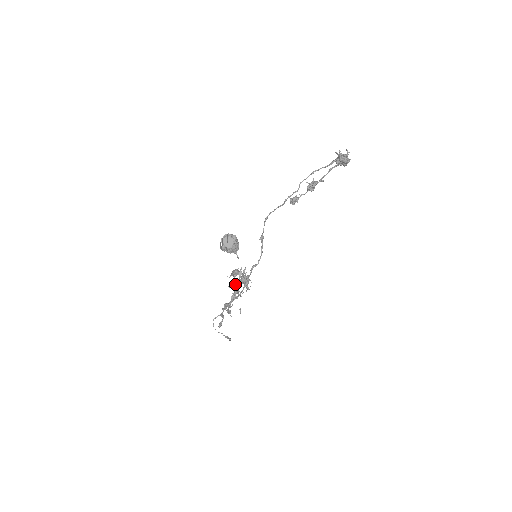
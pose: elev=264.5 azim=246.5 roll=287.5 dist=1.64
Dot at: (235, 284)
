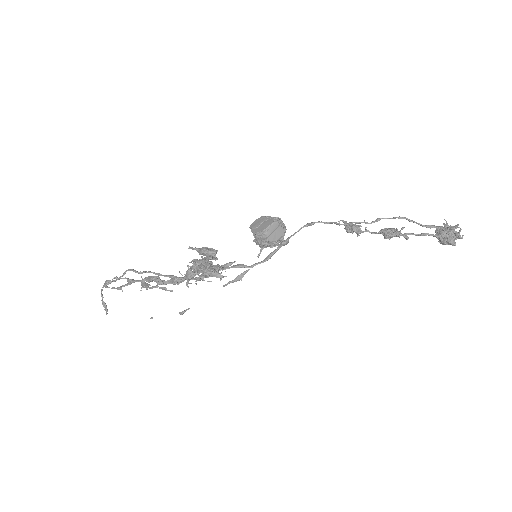
Dot at: (198, 268)
